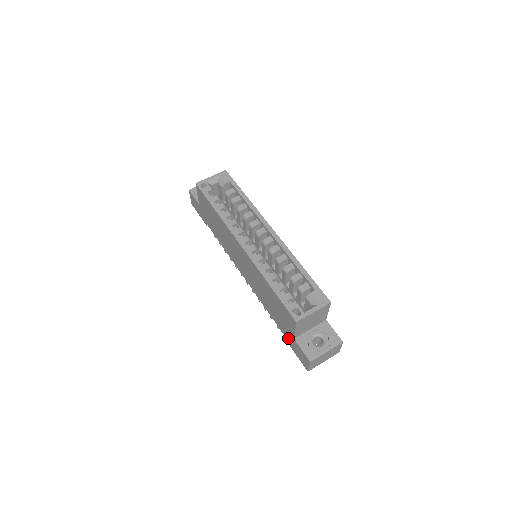
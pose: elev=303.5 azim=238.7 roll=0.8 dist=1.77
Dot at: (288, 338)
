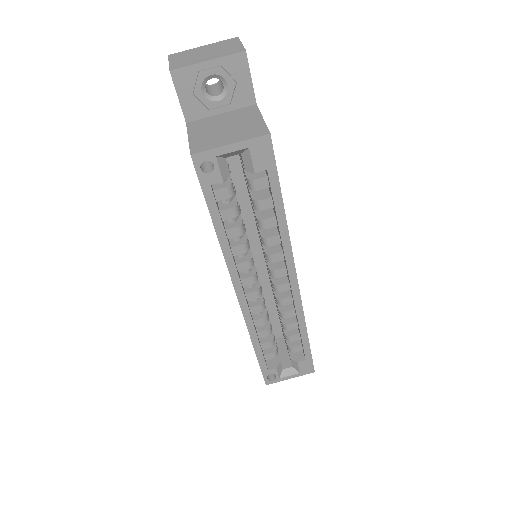
Dot at: occluded
